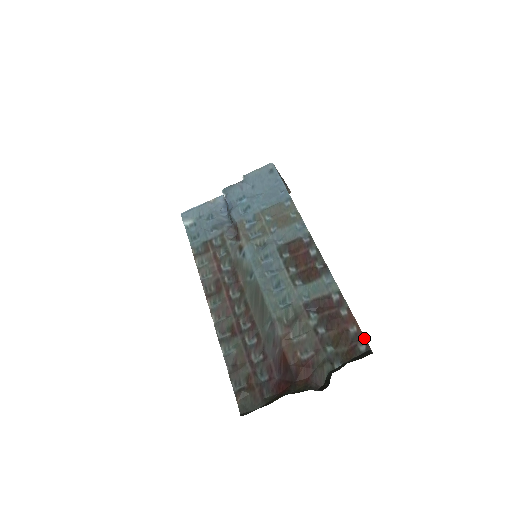
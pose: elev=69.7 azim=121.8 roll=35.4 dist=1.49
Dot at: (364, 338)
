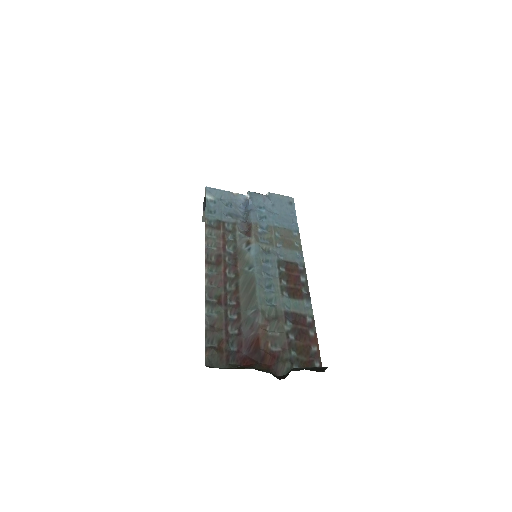
Dot at: (320, 359)
